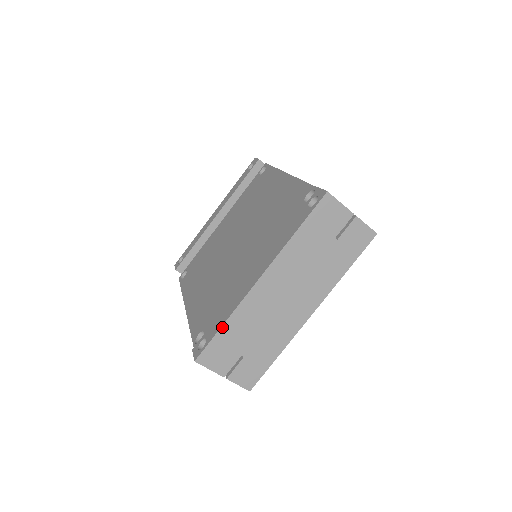
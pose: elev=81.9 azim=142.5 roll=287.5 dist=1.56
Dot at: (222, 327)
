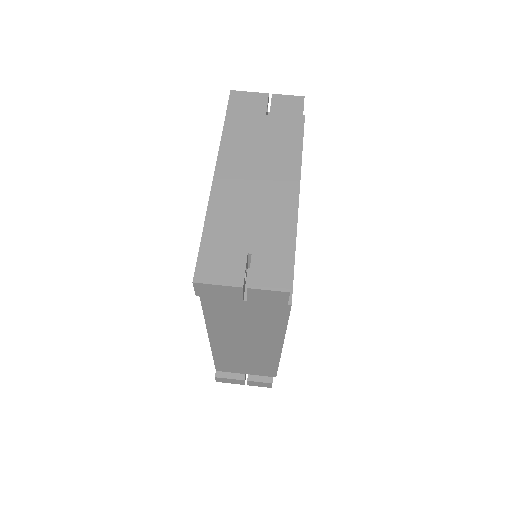
Dot at: (203, 232)
